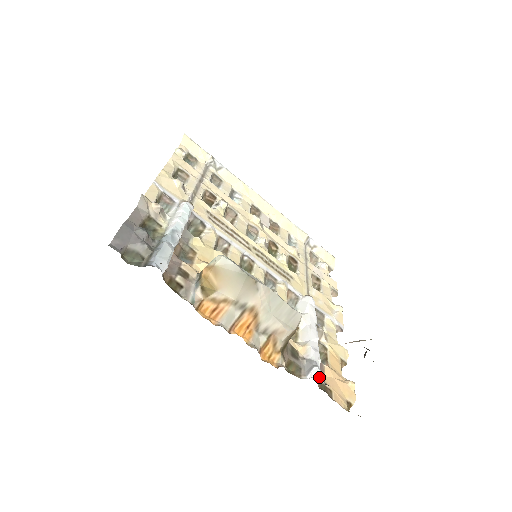
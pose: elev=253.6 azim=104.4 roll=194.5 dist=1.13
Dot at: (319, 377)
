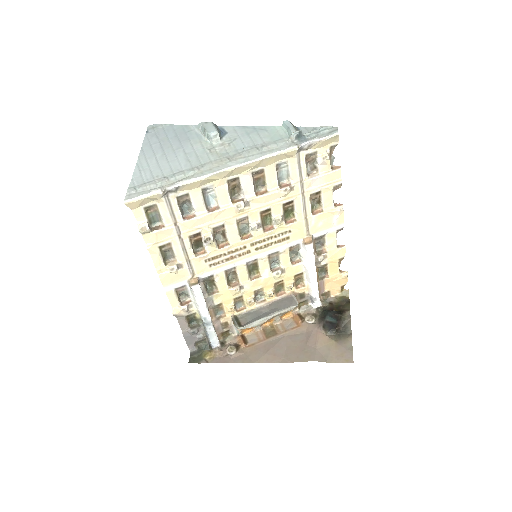
Dot at: (318, 304)
